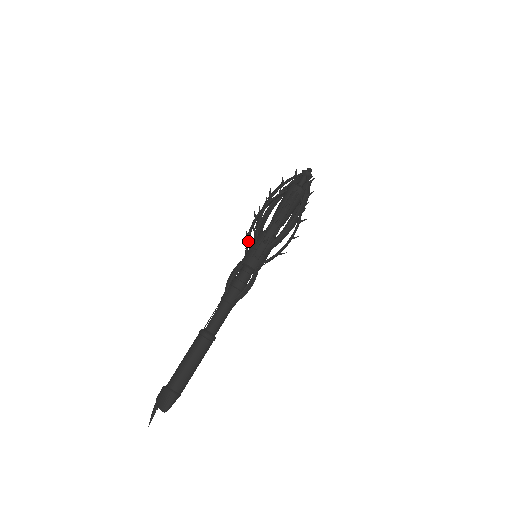
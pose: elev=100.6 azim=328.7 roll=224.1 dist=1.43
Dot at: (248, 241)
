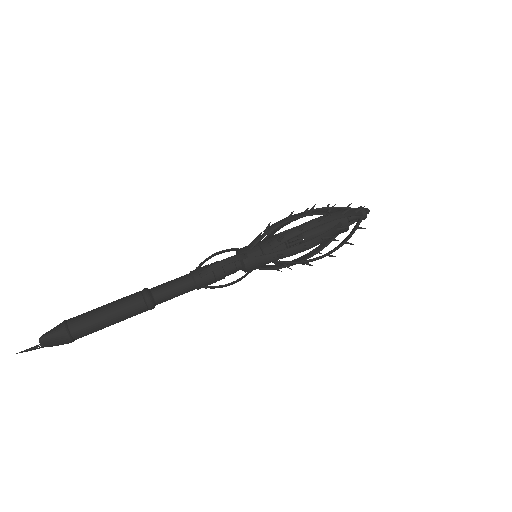
Dot at: occluded
